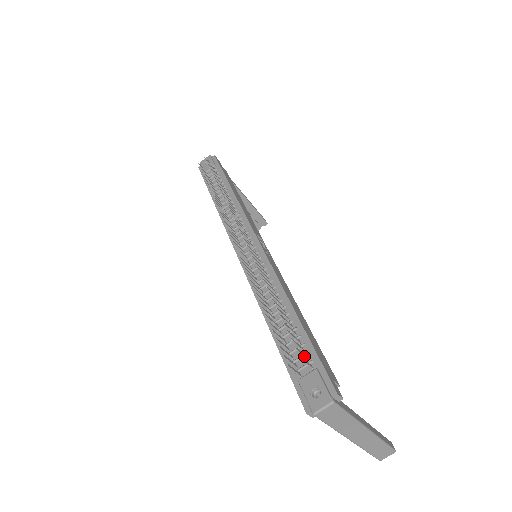
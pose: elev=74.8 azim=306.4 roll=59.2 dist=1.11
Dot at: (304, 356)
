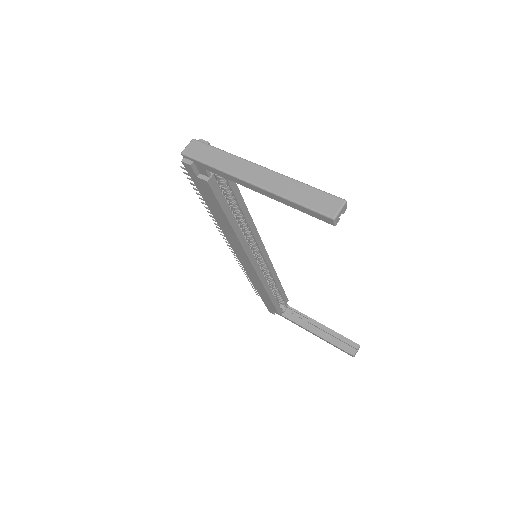
Dot at: occluded
